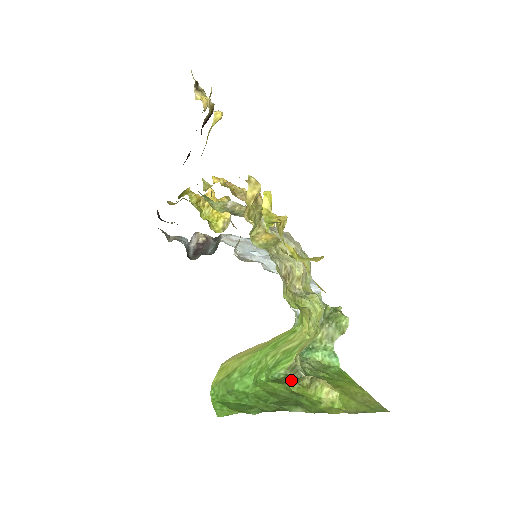
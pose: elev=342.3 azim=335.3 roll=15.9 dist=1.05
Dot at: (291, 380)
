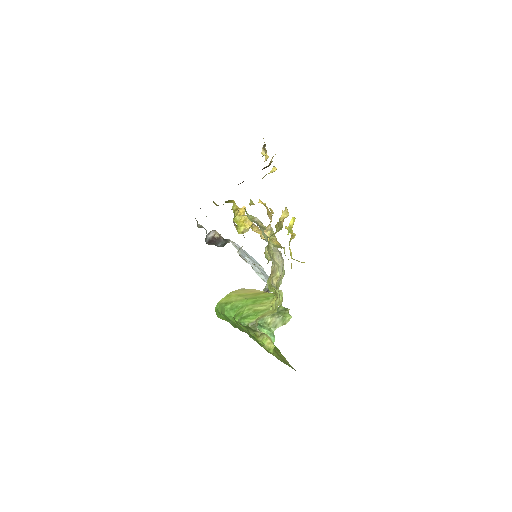
Dot at: (250, 329)
